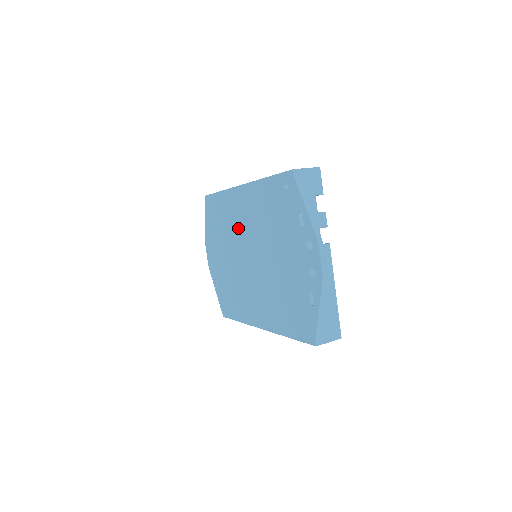
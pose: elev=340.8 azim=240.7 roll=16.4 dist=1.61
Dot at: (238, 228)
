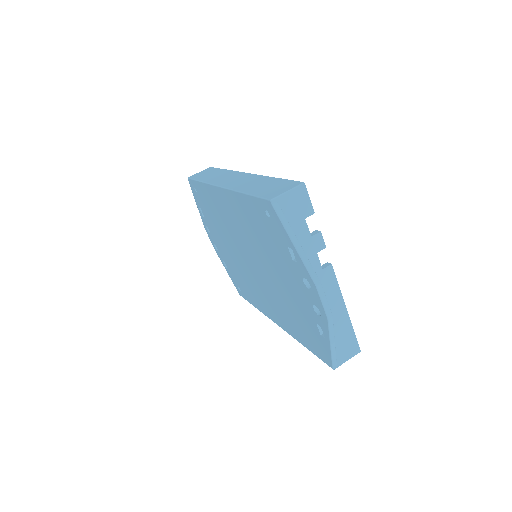
Dot at: (230, 227)
